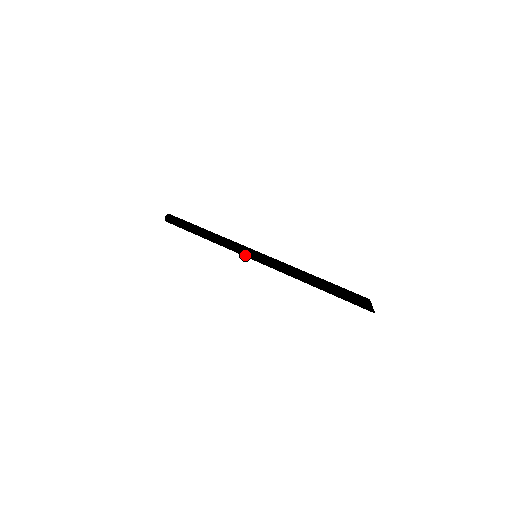
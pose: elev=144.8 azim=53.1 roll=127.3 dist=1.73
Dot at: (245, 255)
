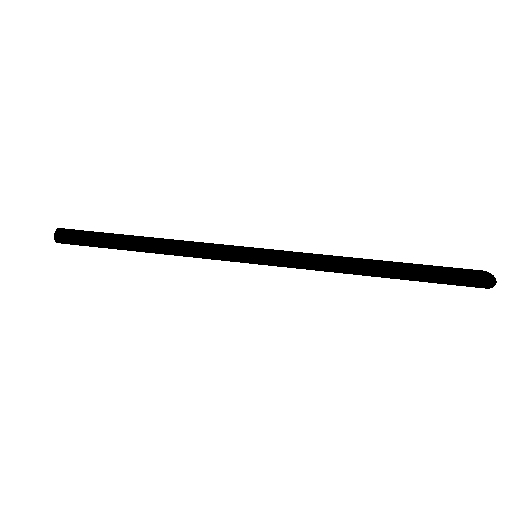
Dot at: (238, 251)
